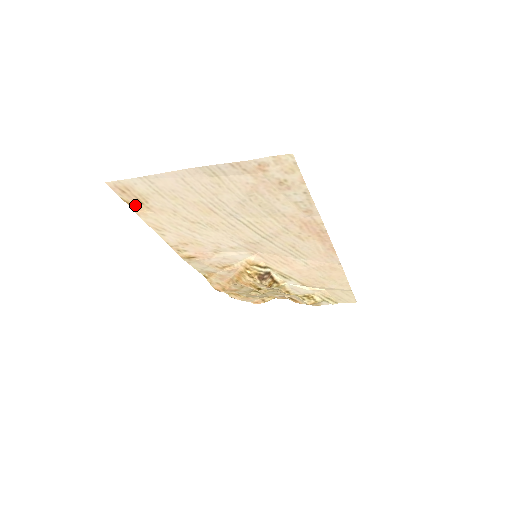
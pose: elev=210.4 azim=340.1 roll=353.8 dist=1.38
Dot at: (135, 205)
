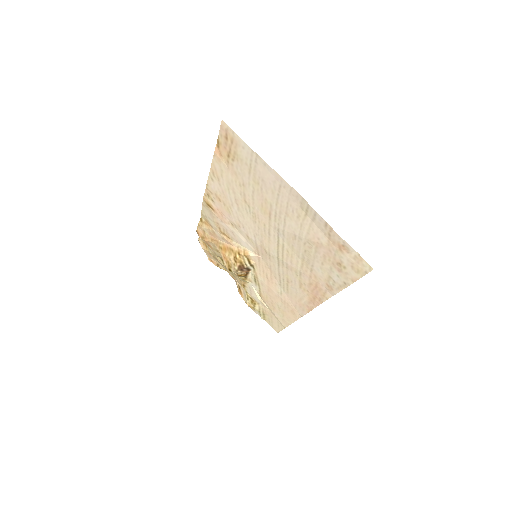
Dot at: (221, 150)
